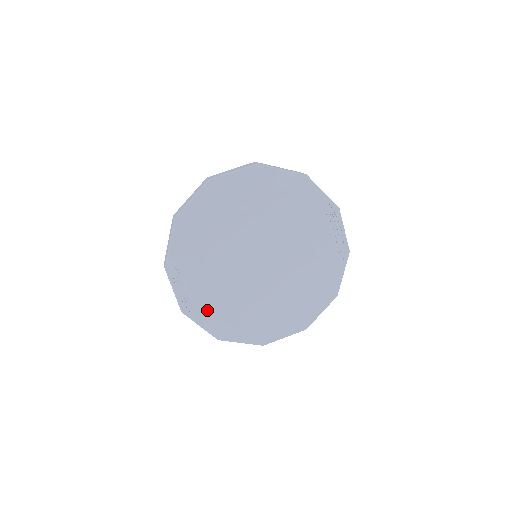
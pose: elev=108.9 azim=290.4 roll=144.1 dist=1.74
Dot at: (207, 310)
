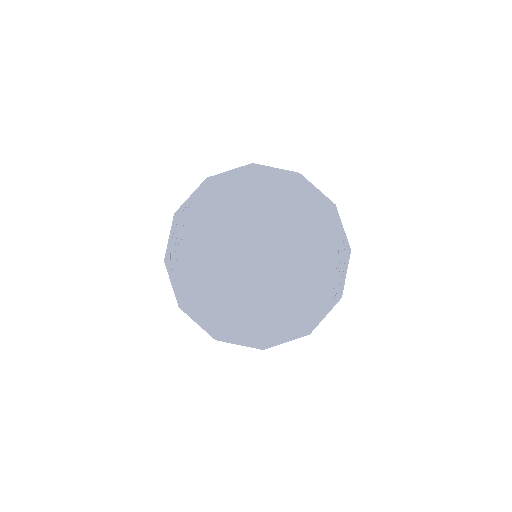
Dot at: (186, 272)
